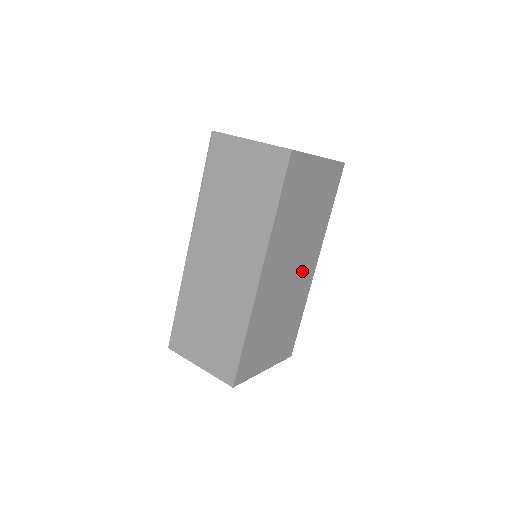
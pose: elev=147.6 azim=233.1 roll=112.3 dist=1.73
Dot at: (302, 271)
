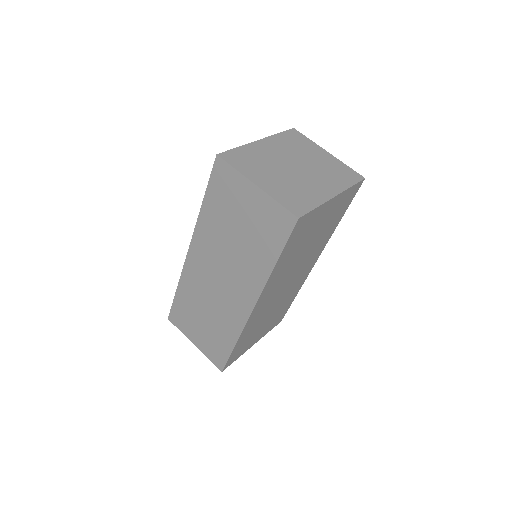
Dot at: (300, 275)
